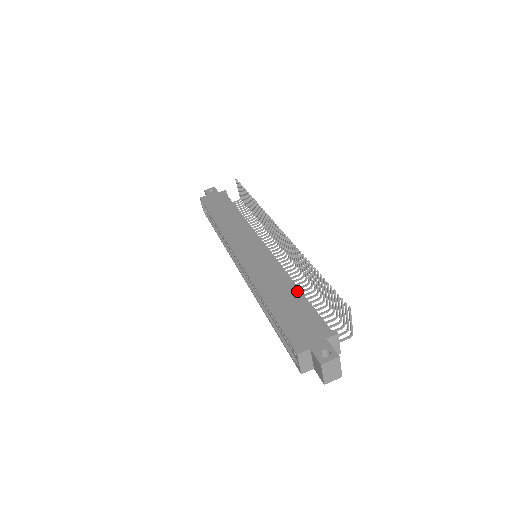
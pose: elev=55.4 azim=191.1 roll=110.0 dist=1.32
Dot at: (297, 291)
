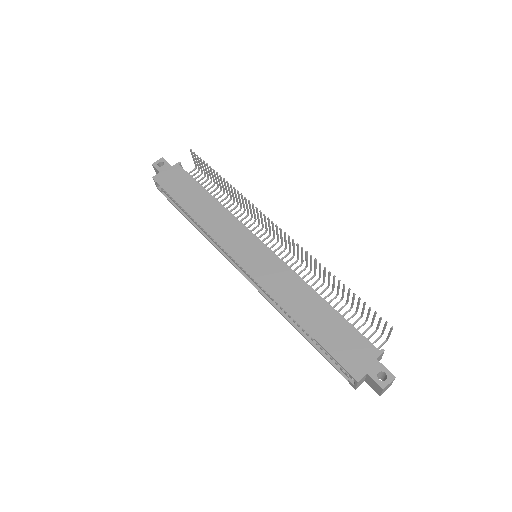
Dot at: (326, 305)
